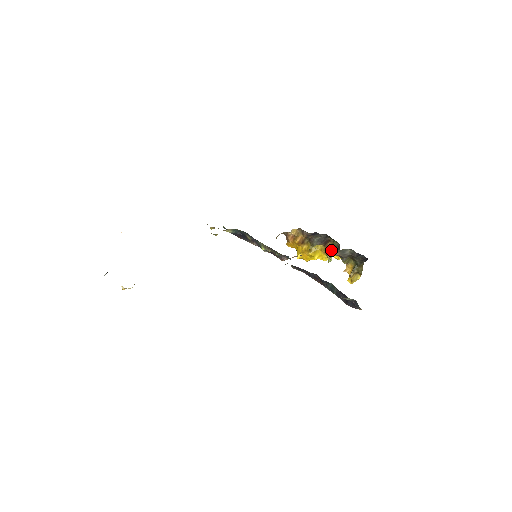
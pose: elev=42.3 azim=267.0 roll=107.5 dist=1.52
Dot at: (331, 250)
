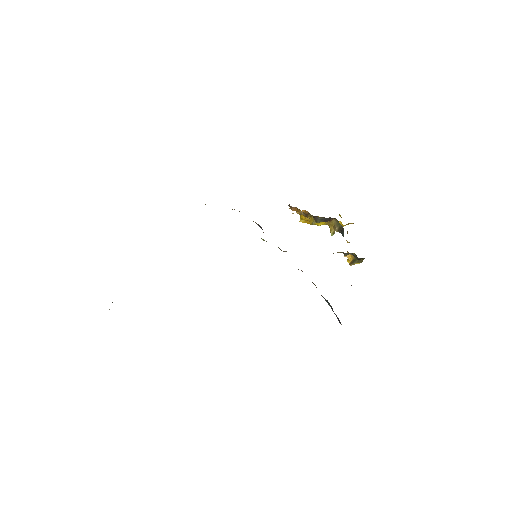
Dot at: (335, 227)
